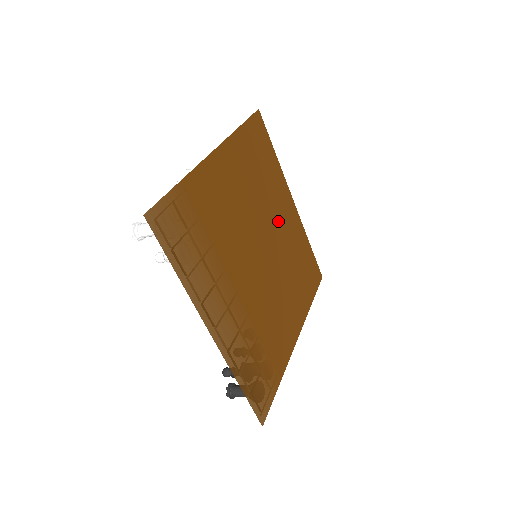
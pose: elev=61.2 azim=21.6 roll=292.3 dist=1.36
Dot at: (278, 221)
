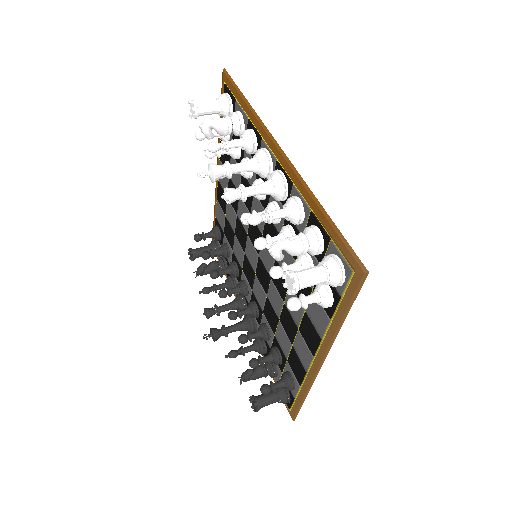
Dot at: occluded
